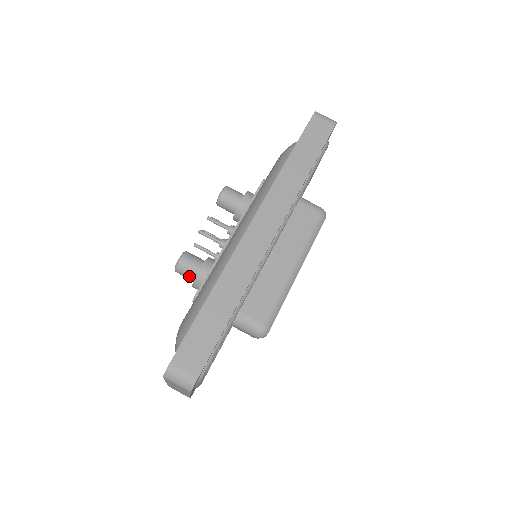
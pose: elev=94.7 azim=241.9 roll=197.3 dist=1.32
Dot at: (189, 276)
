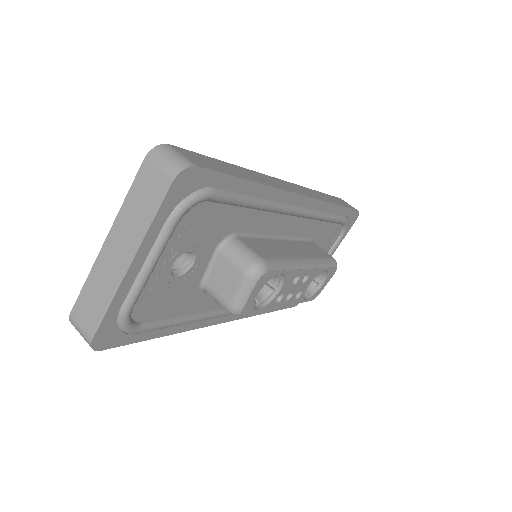
Dot at: occluded
